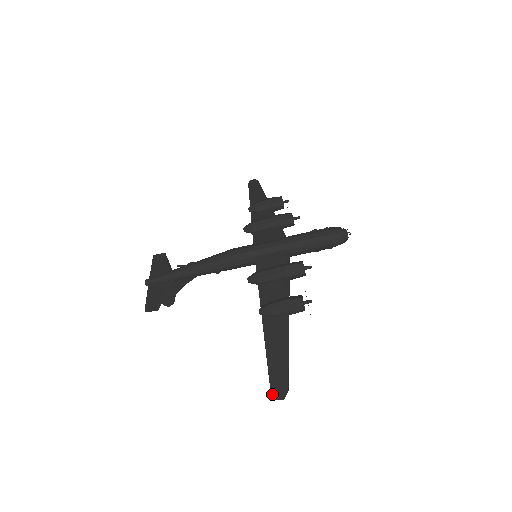
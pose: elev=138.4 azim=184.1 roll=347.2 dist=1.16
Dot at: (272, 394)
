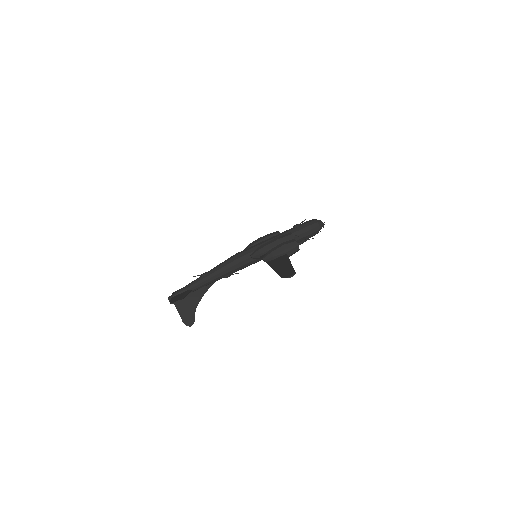
Dot at: occluded
